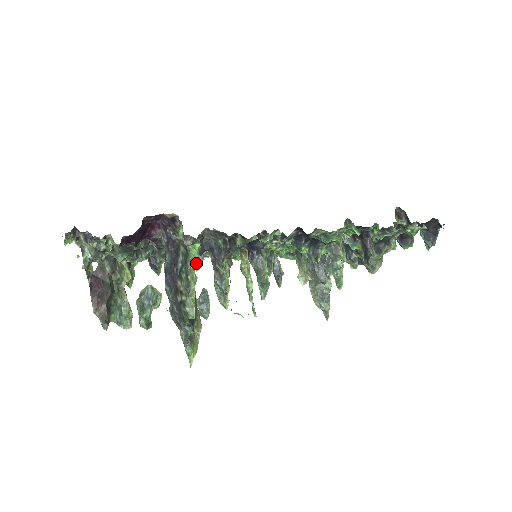
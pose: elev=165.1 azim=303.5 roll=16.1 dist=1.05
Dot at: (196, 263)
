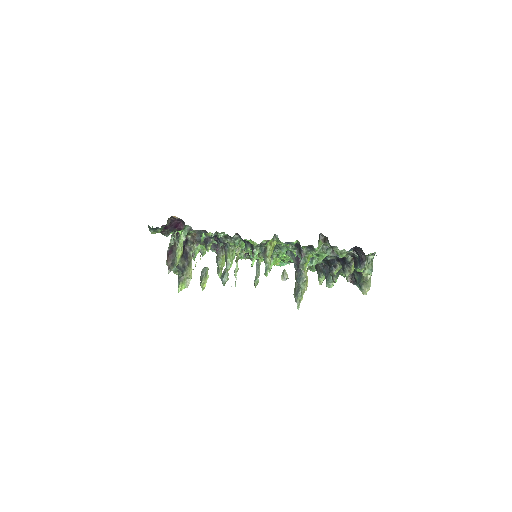
Dot at: (252, 262)
